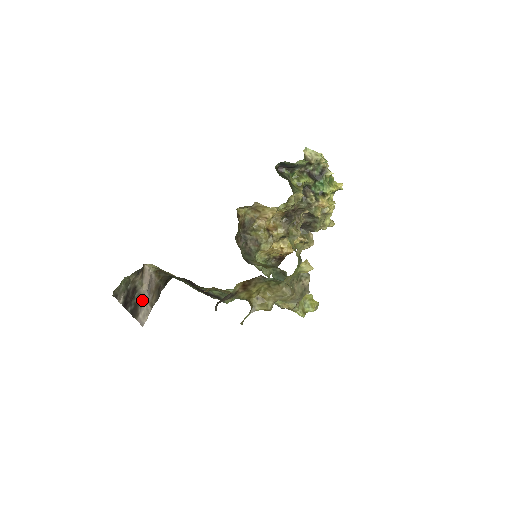
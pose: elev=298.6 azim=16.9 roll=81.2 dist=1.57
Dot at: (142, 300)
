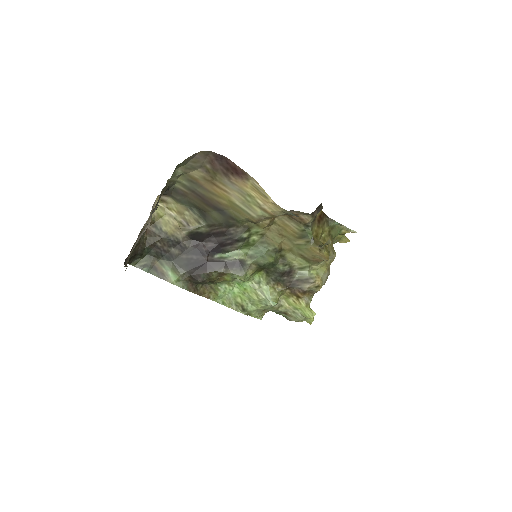
Dot at: (141, 233)
